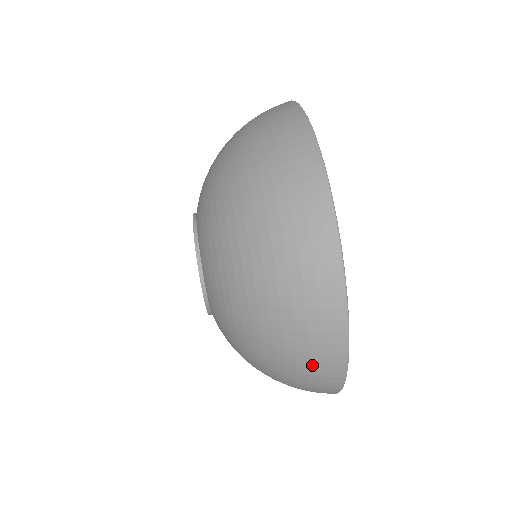
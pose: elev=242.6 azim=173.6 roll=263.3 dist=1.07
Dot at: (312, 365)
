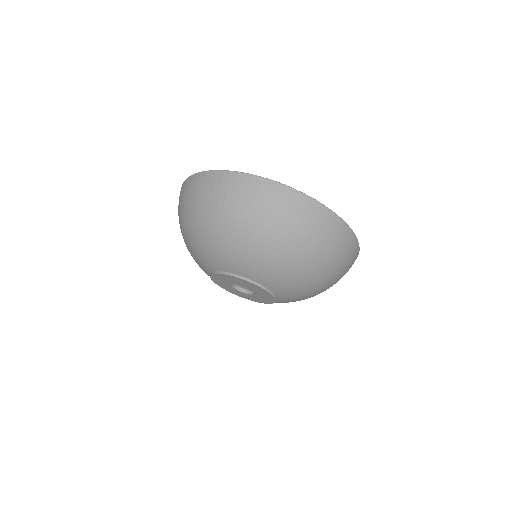
Dot at: (311, 222)
